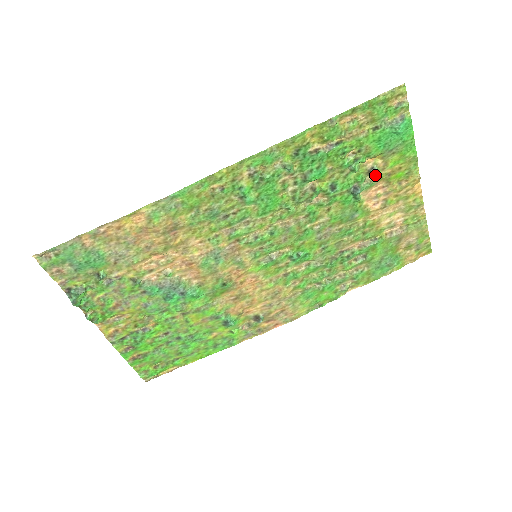
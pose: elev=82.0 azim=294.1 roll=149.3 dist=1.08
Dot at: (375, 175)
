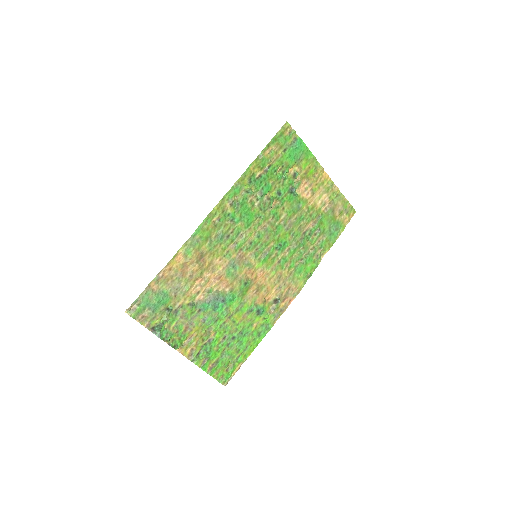
Dot at: (298, 177)
